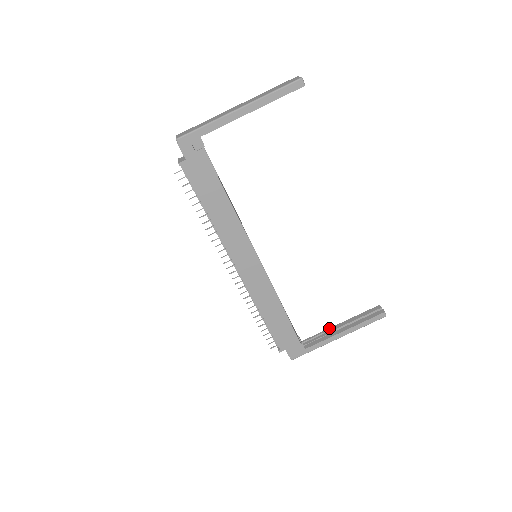
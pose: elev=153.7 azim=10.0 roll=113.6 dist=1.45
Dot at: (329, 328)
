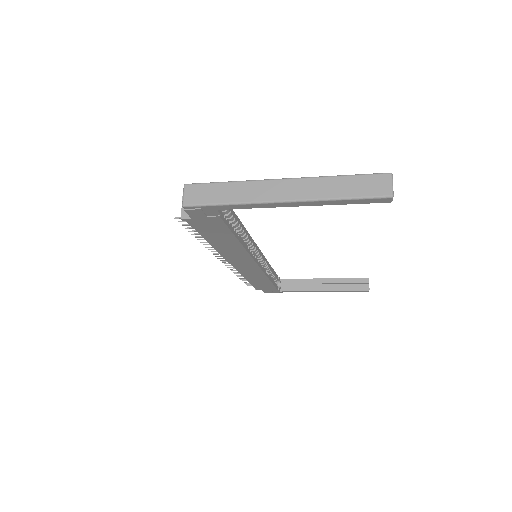
Dot at: (311, 279)
